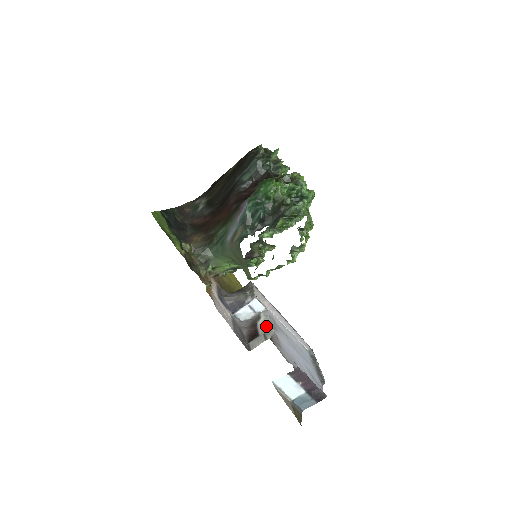
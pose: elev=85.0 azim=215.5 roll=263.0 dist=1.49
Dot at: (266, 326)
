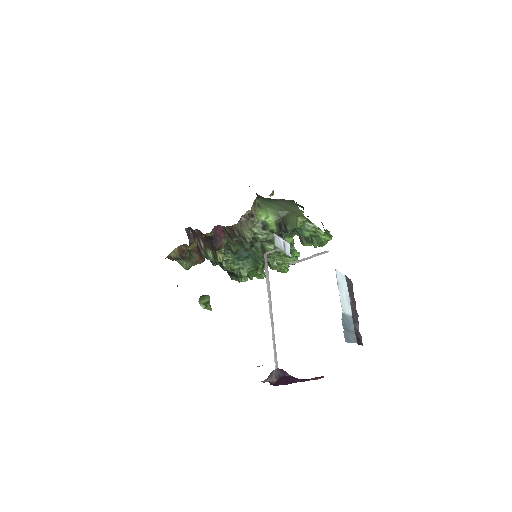
Dot at: occluded
